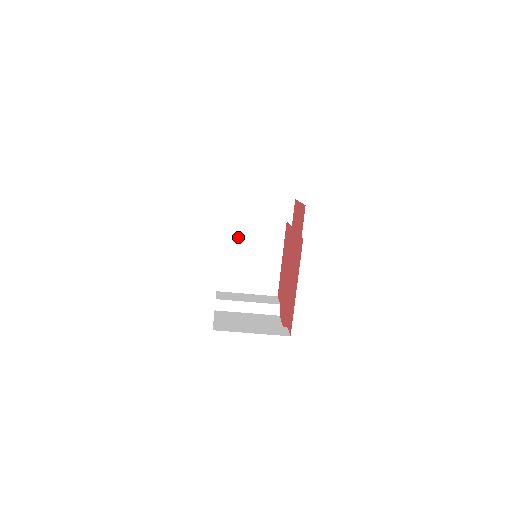
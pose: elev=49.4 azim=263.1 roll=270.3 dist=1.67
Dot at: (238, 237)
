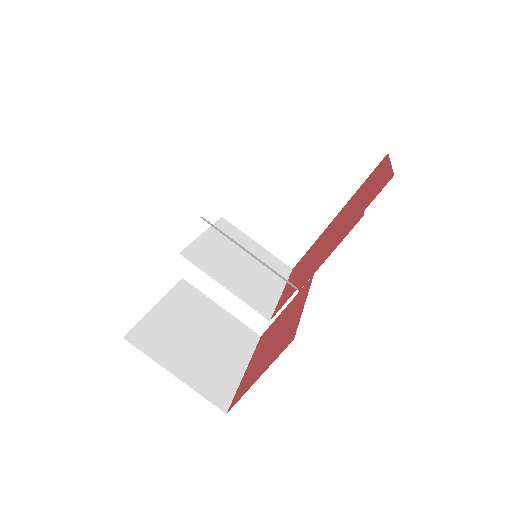
Dot at: occluded
